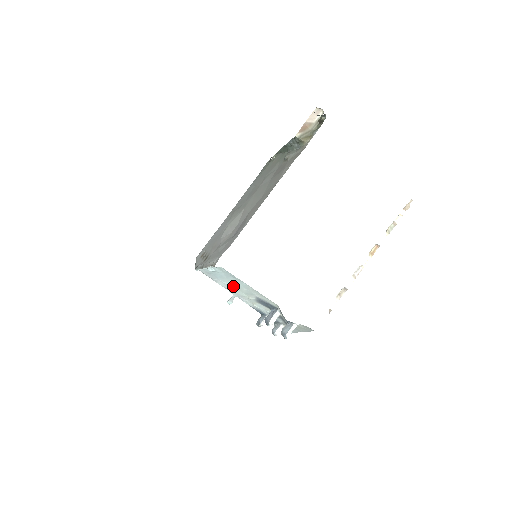
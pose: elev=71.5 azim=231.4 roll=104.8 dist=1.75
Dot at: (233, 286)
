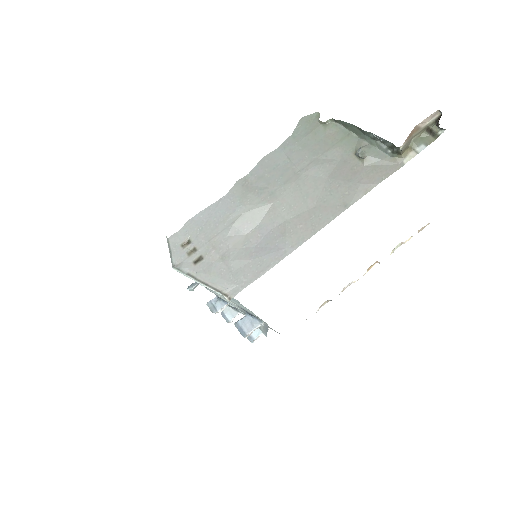
Dot at: occluded
